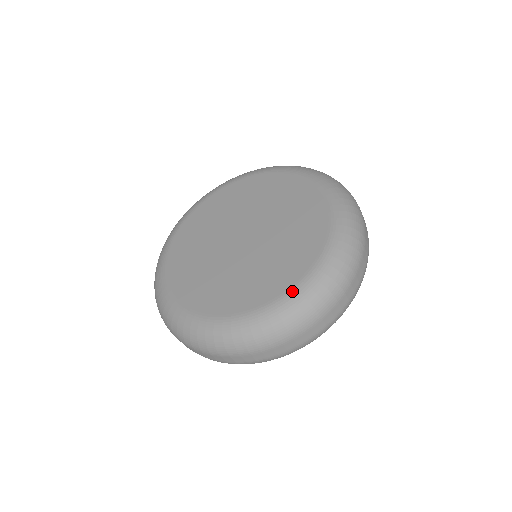
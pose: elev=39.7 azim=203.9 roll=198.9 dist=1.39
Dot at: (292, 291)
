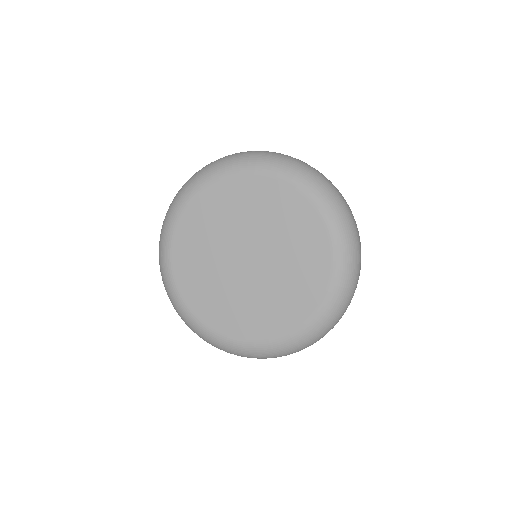
Dot at: (286, 338)
